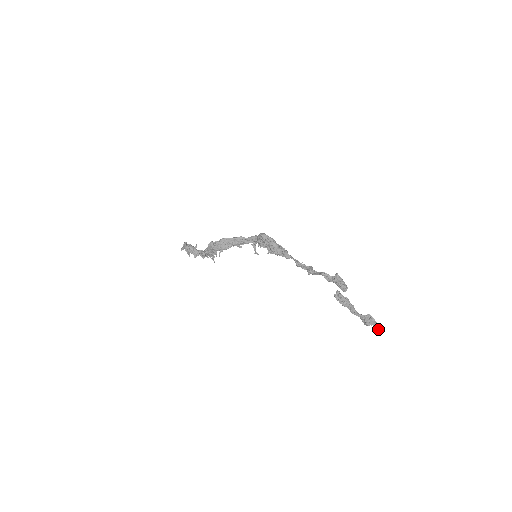
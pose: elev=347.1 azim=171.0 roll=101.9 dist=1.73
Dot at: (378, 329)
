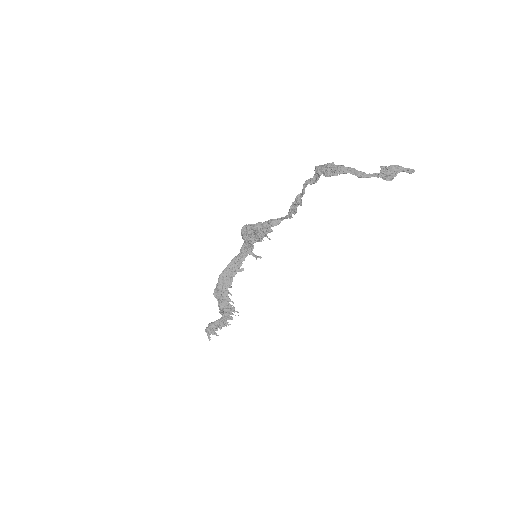
Dot at: (409, 172)
